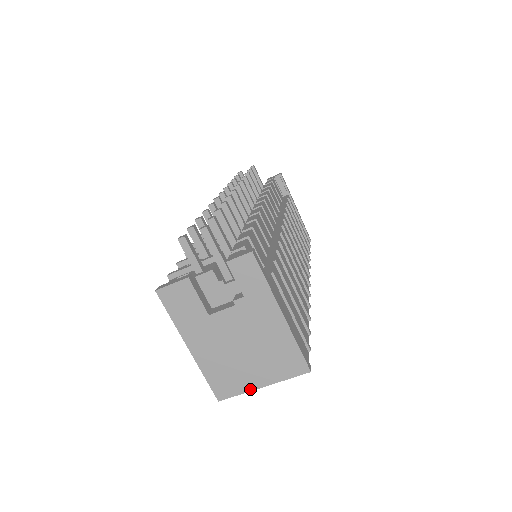
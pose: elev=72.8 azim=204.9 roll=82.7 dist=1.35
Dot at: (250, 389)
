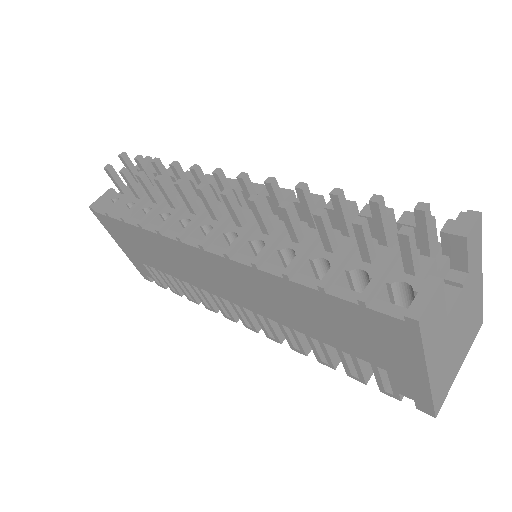
Dot at: (454, 379)
